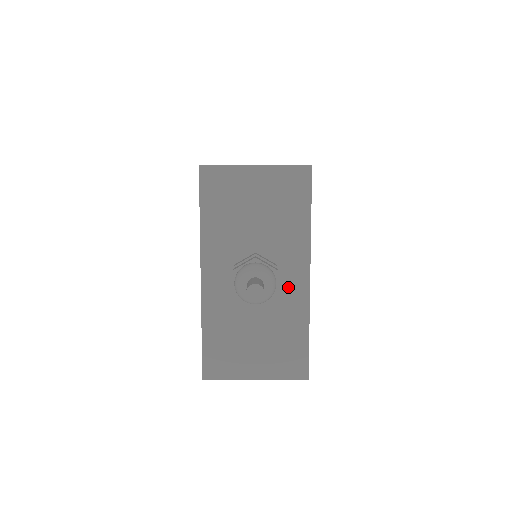
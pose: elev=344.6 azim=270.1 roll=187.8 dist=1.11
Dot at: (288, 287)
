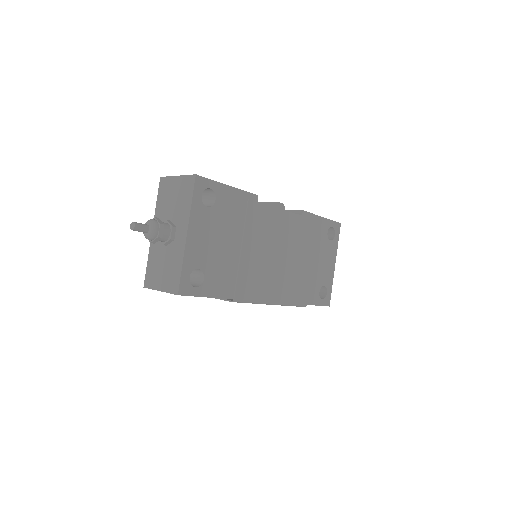
Dot at: (178, 240)
